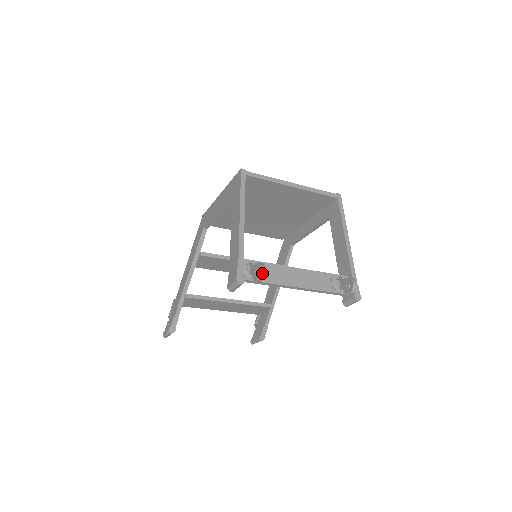
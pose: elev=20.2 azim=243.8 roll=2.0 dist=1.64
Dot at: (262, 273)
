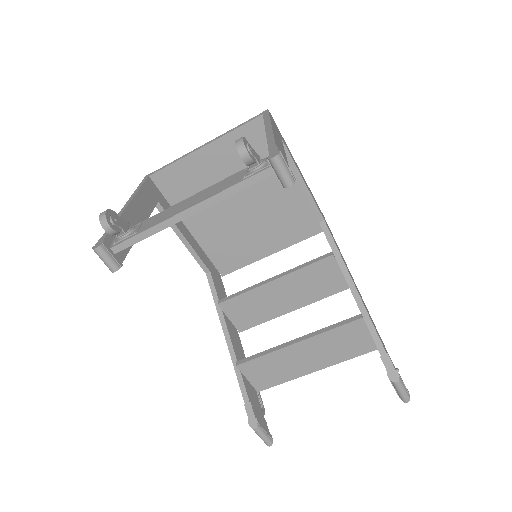
Dot at: (102, 216)
